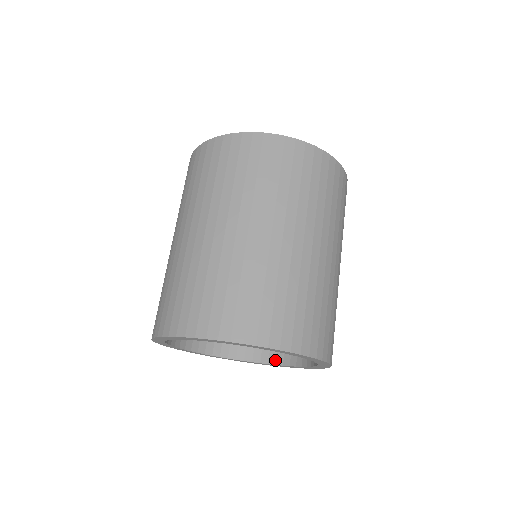
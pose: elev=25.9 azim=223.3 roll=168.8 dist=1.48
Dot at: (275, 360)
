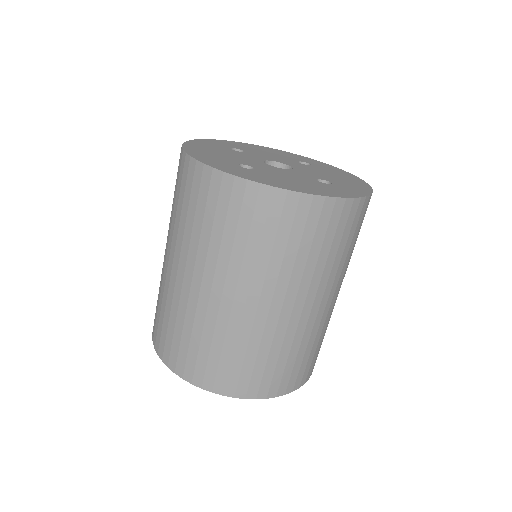
Dot at: occluded
